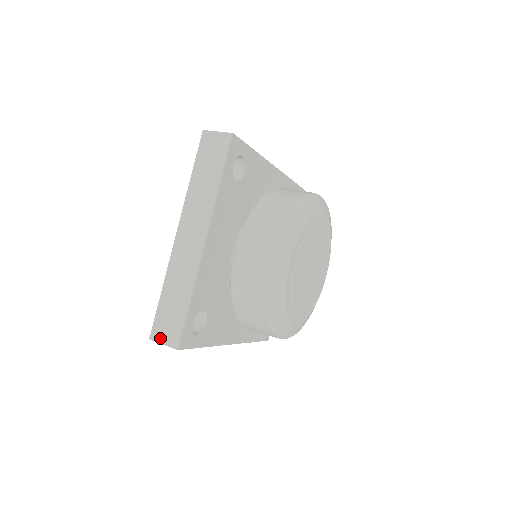
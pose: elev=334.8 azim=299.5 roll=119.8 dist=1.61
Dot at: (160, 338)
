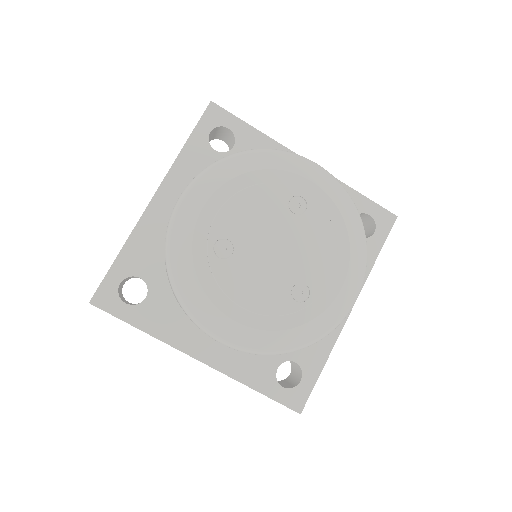
Dot at: occluded
